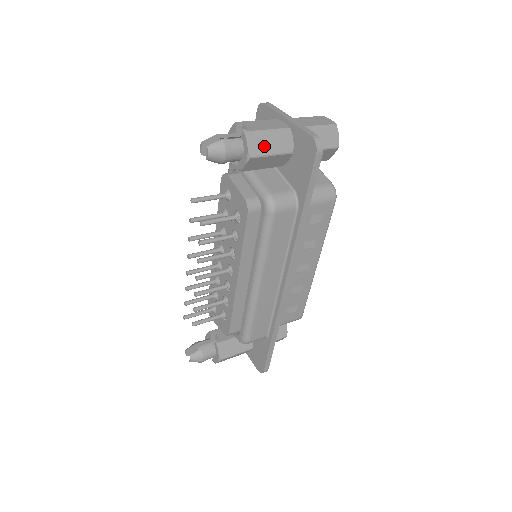
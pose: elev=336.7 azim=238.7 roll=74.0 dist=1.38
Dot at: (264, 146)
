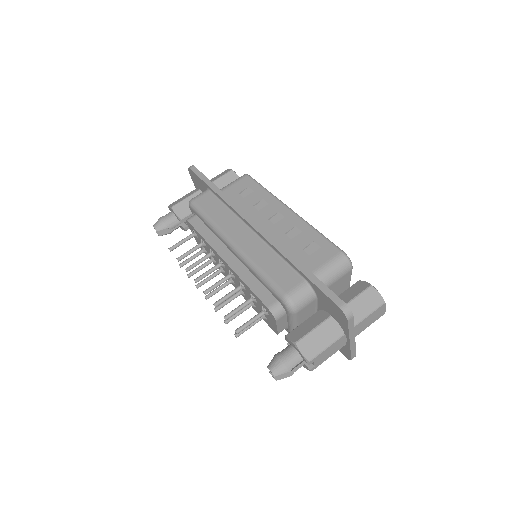
Dot at: occluded
